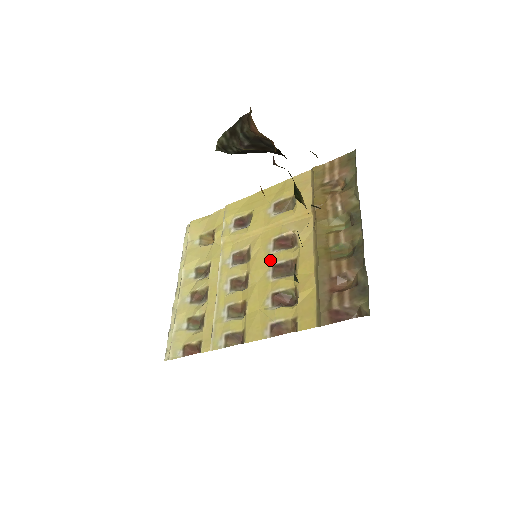
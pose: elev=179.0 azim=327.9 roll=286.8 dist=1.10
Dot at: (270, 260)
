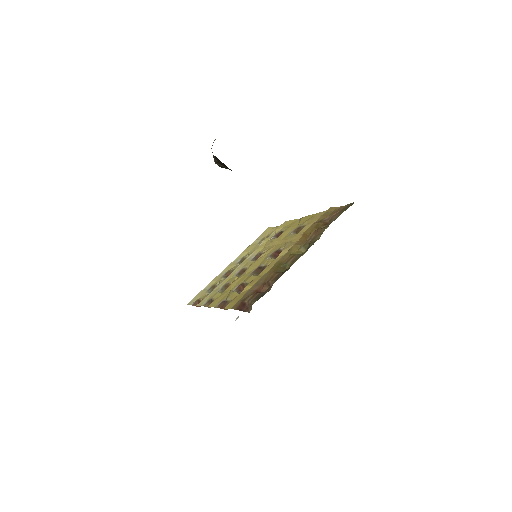
Dot at: (262, 262)
